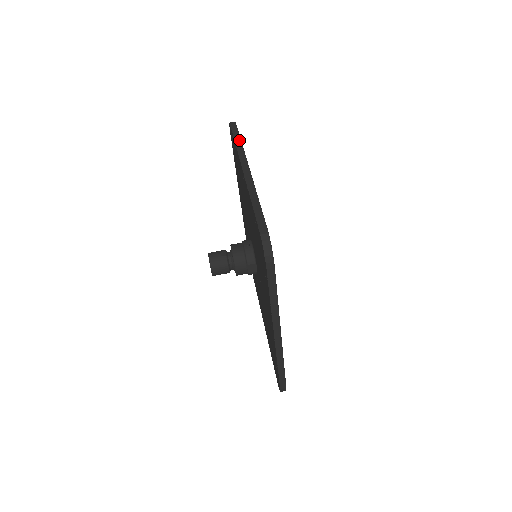
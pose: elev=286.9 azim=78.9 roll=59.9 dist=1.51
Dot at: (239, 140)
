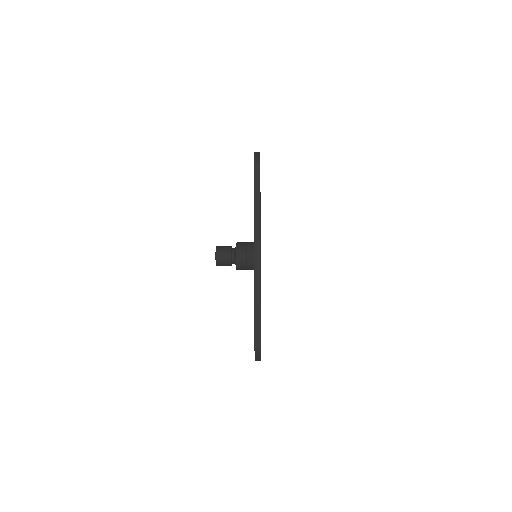
Dot at: (258, 205)
